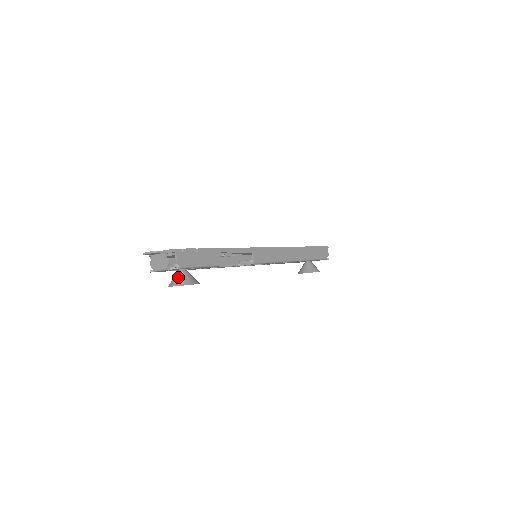
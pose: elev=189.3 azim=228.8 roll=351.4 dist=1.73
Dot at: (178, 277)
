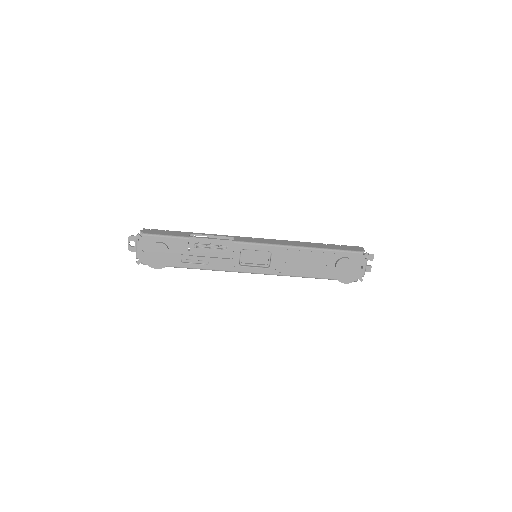
Dot at: occluded
